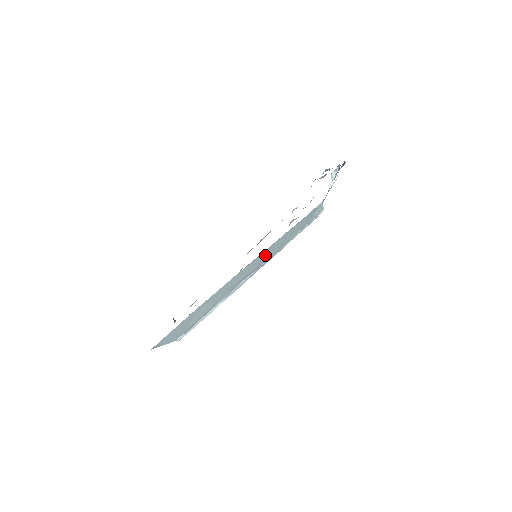
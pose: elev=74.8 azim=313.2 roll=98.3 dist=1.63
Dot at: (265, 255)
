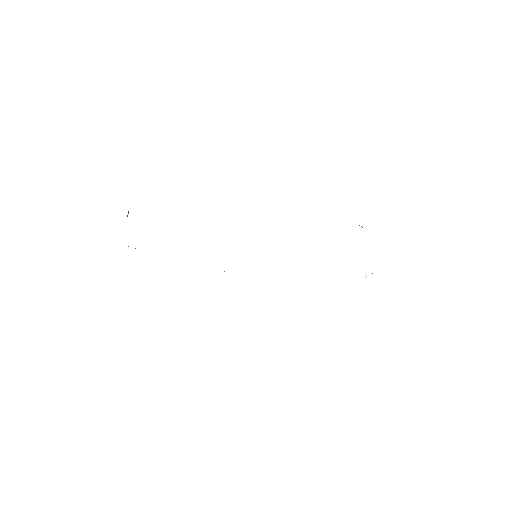
Dot at: occluded
